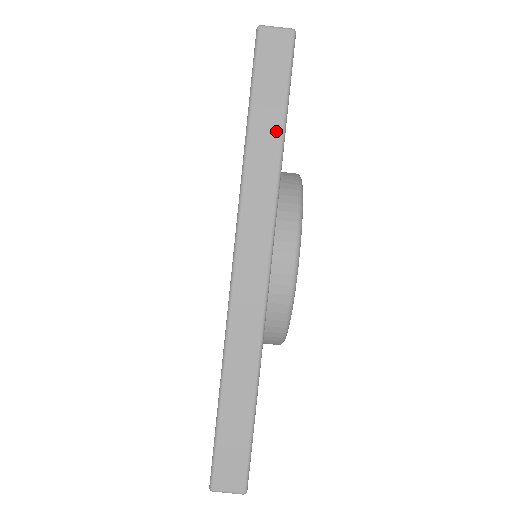
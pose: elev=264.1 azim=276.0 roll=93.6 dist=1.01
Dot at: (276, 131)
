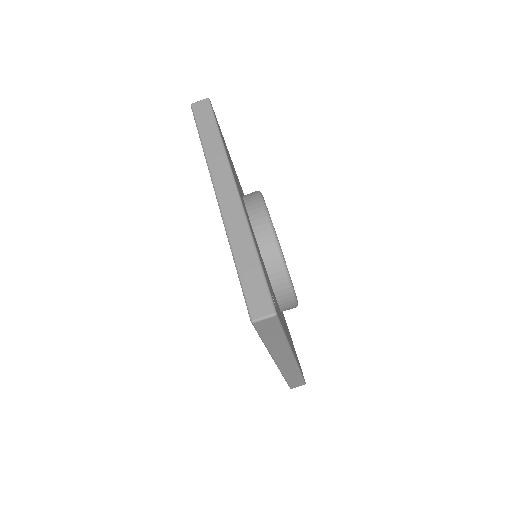
Dot at: (281, 338)
